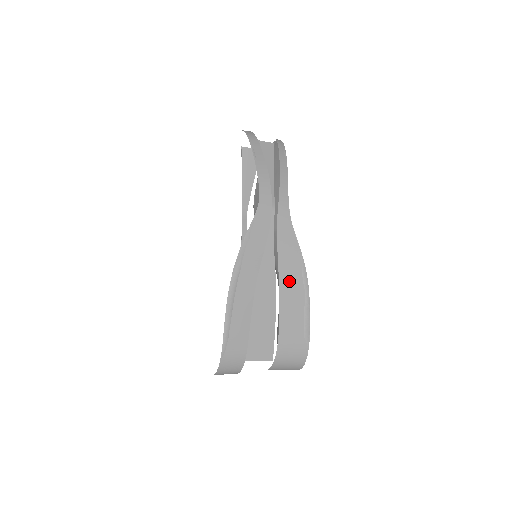
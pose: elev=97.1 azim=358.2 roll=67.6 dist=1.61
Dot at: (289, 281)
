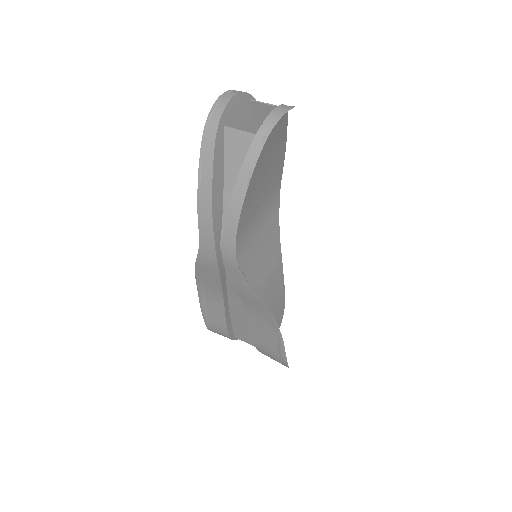
Dot at: (257, 316)
